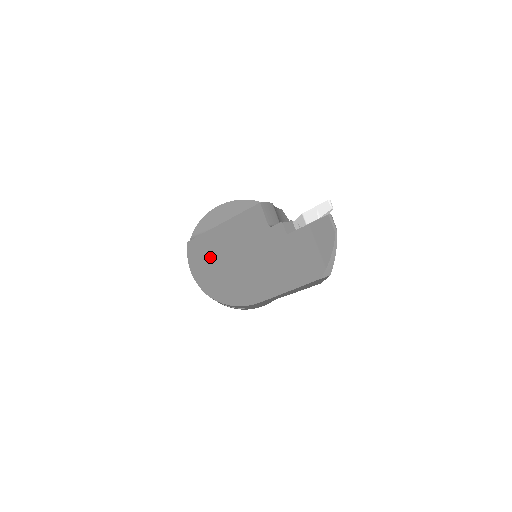
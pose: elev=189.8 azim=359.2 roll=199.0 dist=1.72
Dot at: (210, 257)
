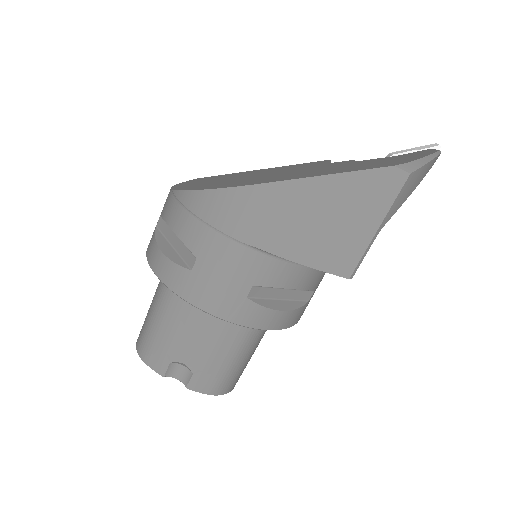
Dot at: (218, 178)
